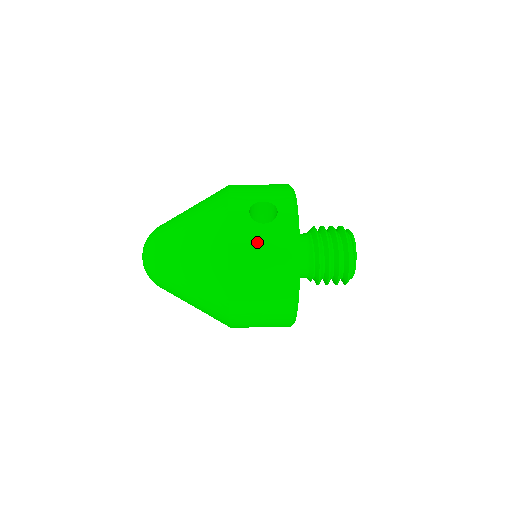
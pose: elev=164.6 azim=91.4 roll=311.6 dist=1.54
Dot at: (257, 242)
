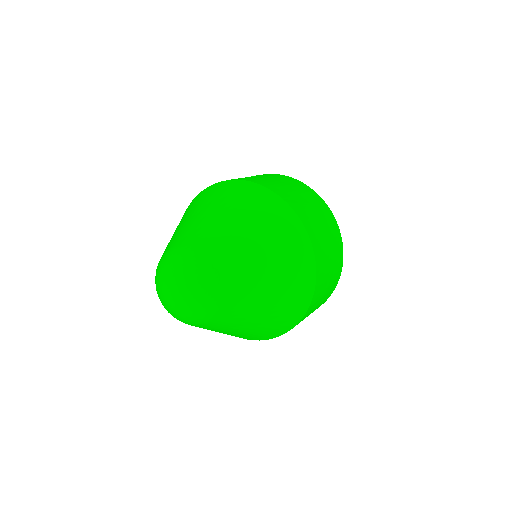
Dot at: (269, 179)
